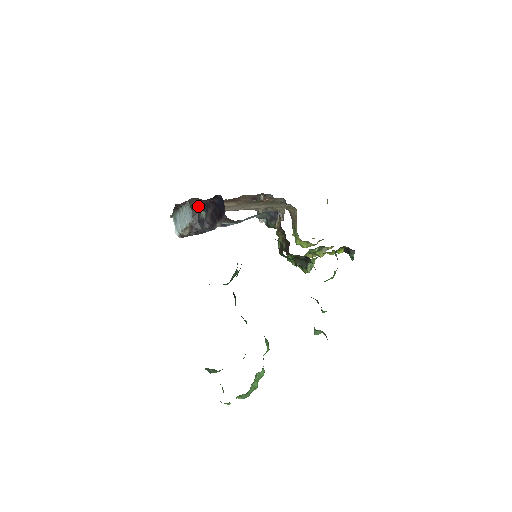
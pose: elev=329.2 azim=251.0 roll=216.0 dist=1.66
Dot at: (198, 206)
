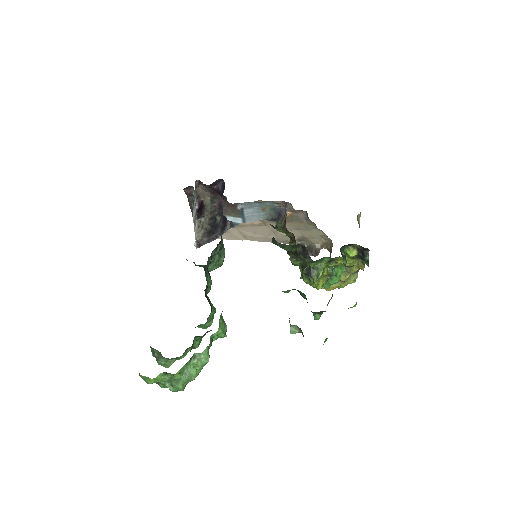
Dot at: (216, 212)
